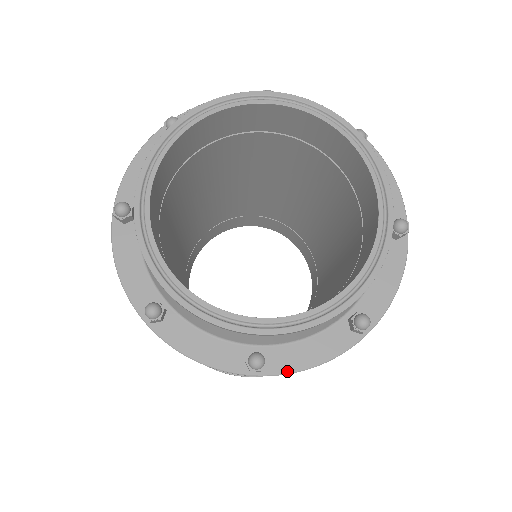
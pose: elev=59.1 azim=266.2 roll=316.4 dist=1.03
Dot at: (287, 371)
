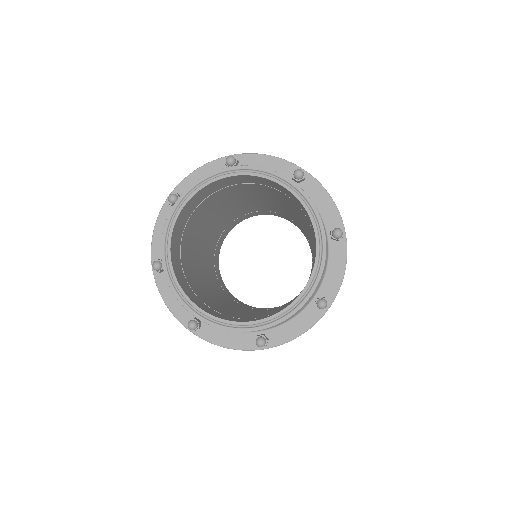
Dot at: (282, 343)
